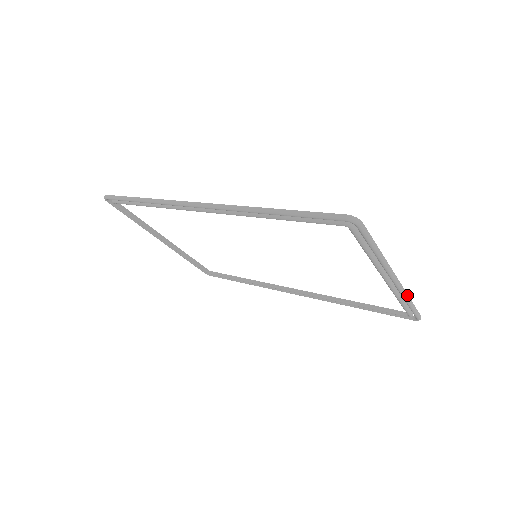
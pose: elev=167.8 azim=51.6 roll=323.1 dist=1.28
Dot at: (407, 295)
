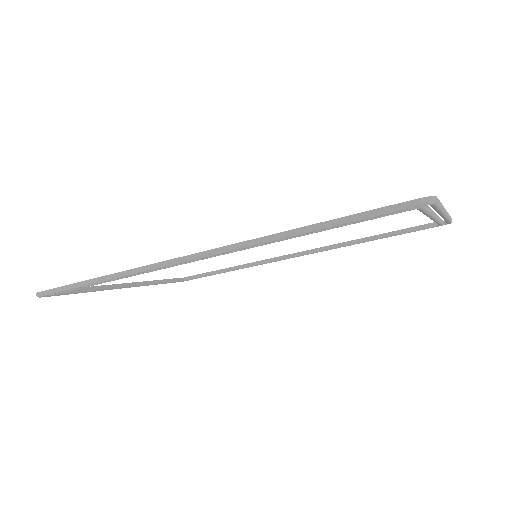
Dot at: (449, 215)
